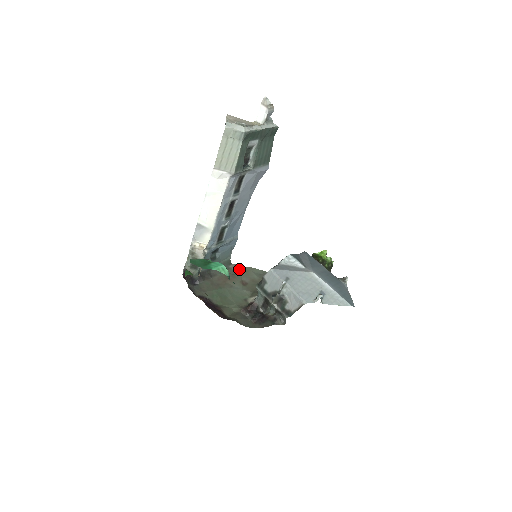
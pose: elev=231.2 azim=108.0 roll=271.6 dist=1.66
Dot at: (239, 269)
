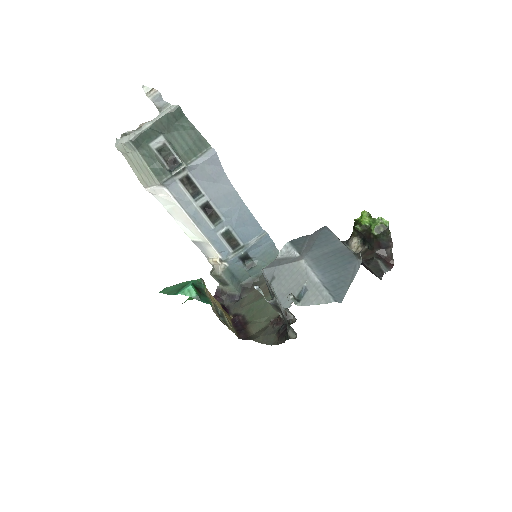
Dot at: occluded
